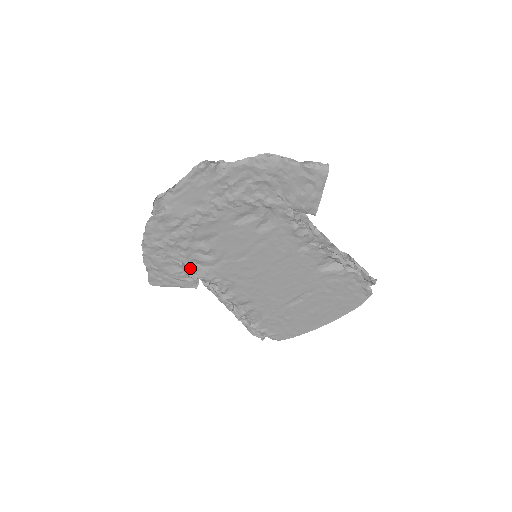
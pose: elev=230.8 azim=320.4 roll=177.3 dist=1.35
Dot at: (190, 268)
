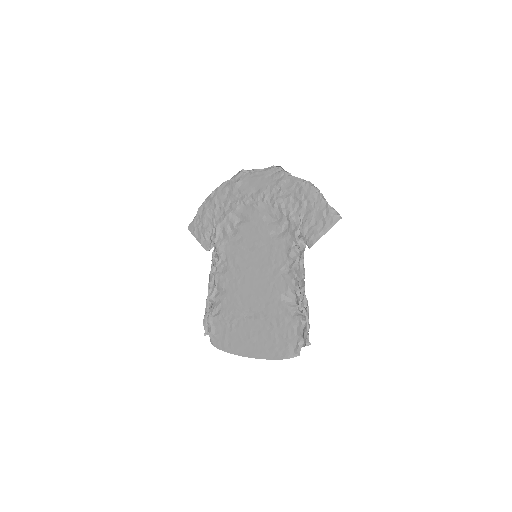
Dot at: (216, 232)
